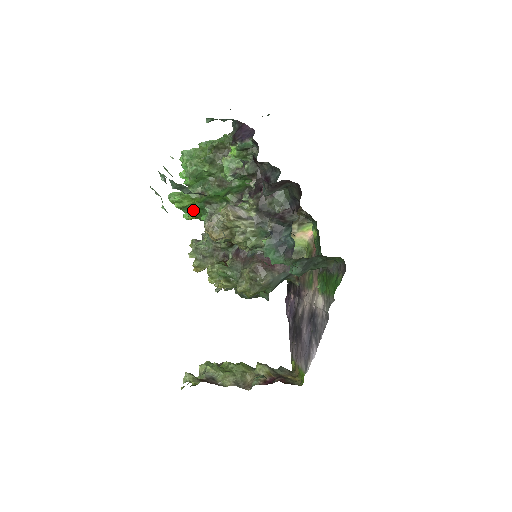
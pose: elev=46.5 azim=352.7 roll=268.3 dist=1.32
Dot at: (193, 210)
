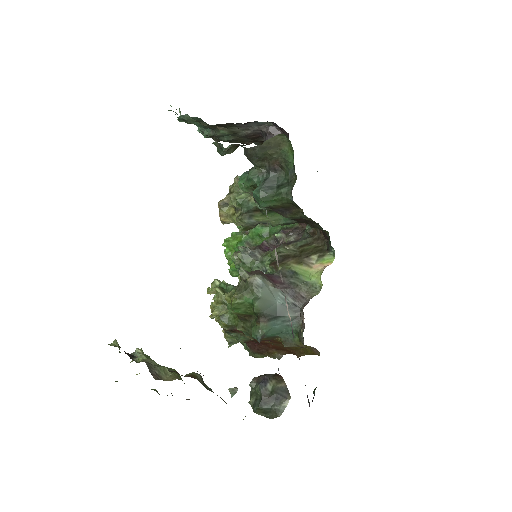
Dot at: occluded
